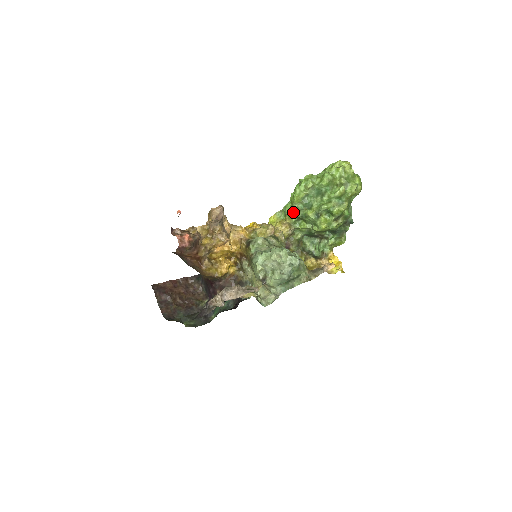
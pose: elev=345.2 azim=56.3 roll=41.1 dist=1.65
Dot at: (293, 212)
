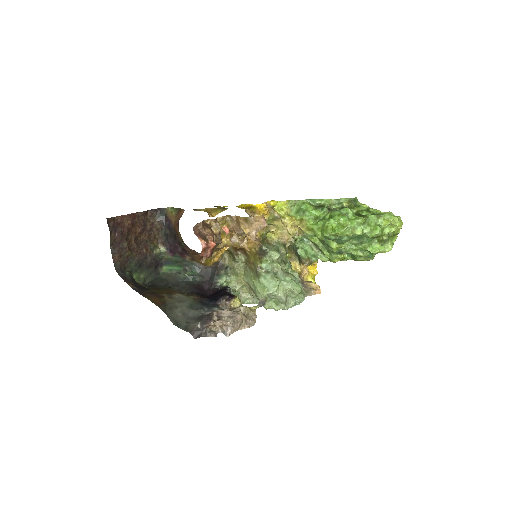
Dot at: (319, 233)
